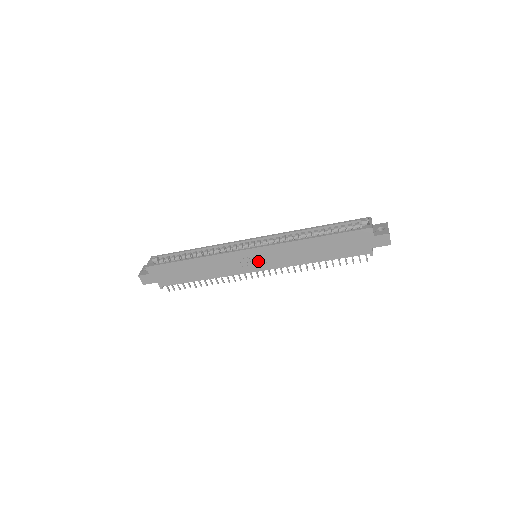
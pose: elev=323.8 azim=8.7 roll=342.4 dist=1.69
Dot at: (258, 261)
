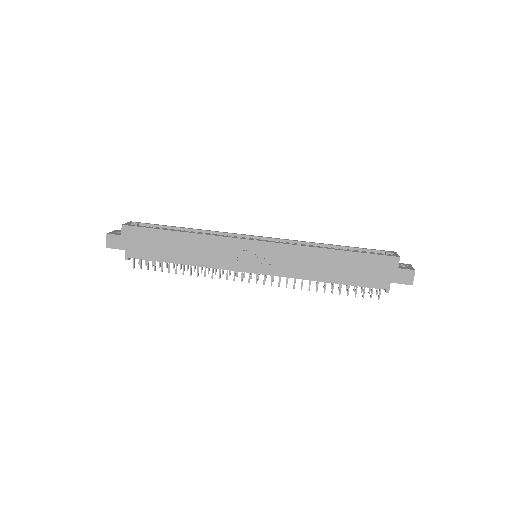
Dot at: (259, 259)
